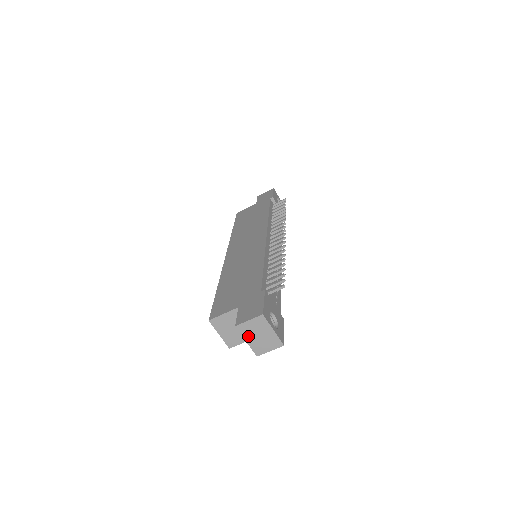
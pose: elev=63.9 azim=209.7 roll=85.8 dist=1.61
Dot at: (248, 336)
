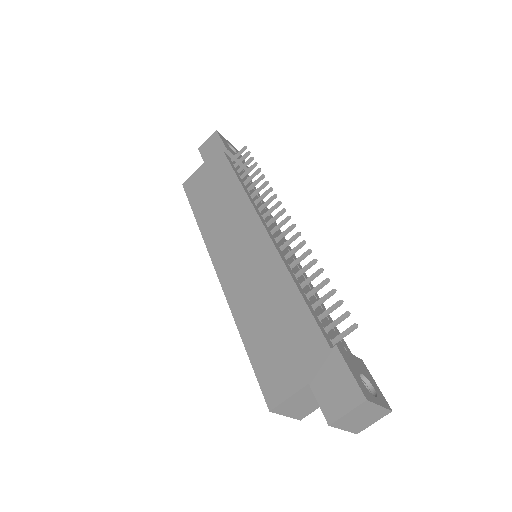
Dot at: (346, 425)
